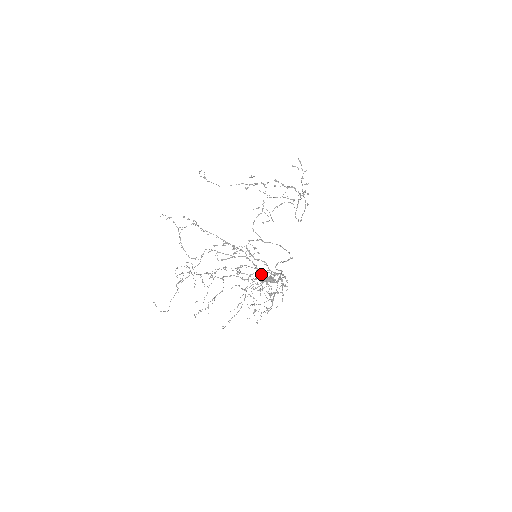
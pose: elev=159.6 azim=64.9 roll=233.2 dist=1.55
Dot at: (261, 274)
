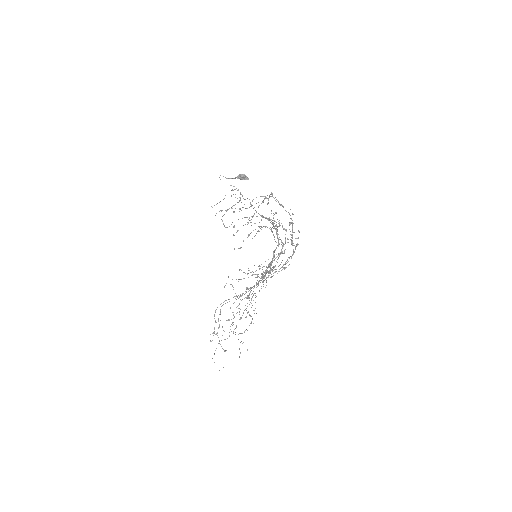
Dot at: occluded
